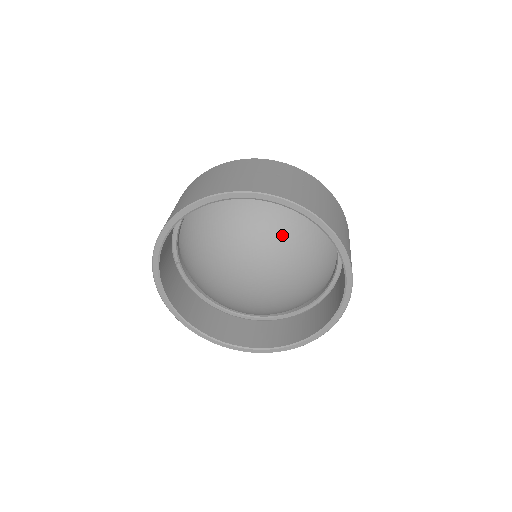
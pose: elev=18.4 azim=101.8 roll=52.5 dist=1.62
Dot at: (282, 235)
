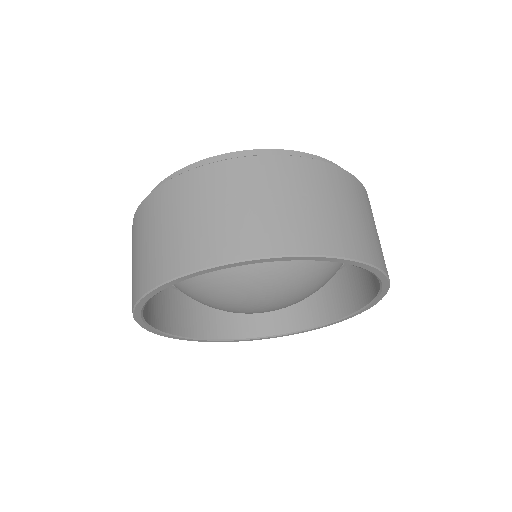
Dot at: (315, 265)
